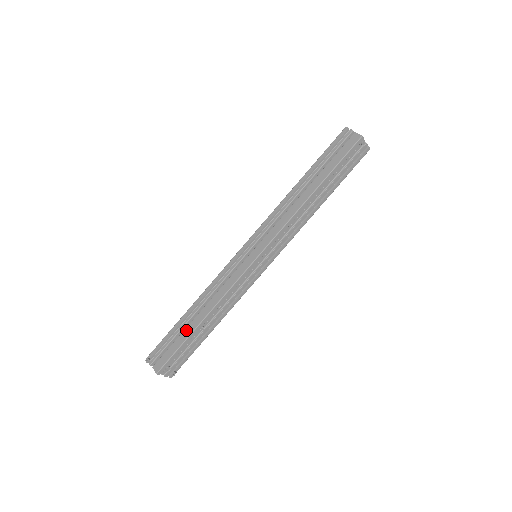
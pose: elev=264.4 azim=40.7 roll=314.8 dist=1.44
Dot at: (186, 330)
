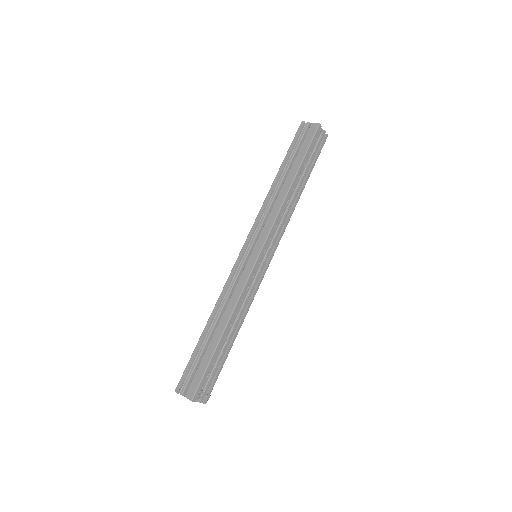
Dot at: (209, 346)
